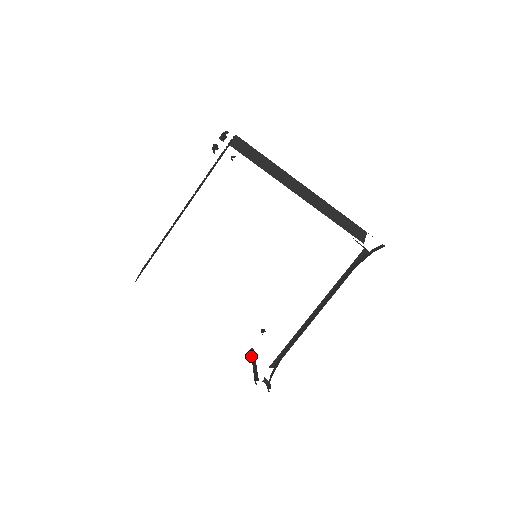
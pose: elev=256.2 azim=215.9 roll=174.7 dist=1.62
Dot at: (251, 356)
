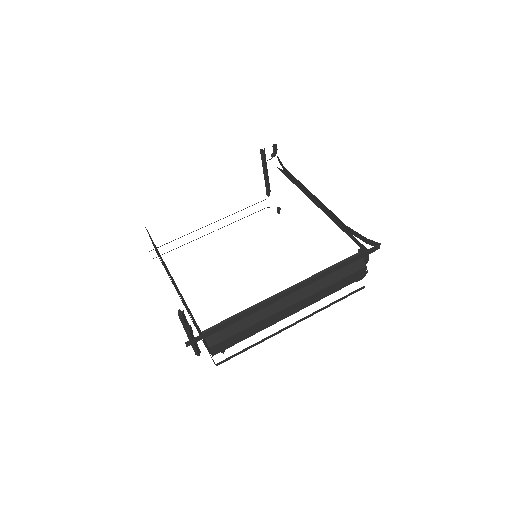
Dot at: occluded
